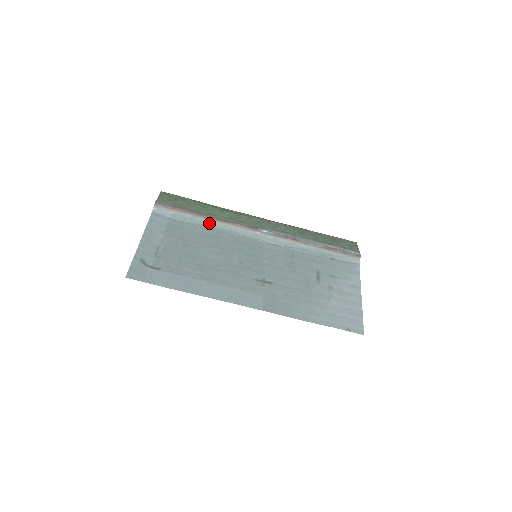
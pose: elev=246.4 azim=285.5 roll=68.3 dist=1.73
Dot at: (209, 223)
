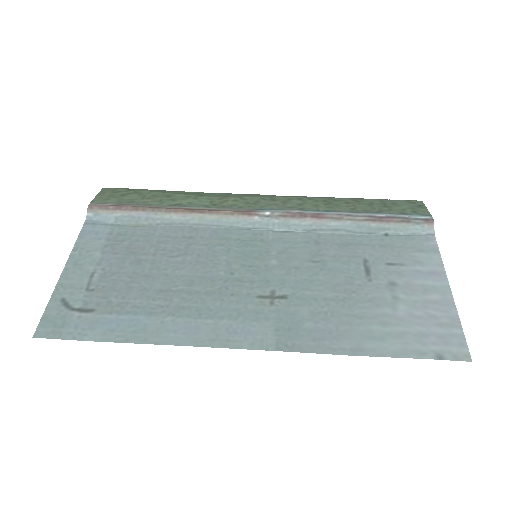
Dot at: (175, 219)
